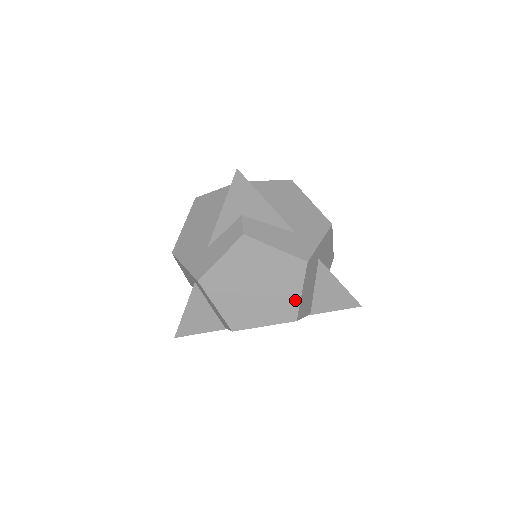
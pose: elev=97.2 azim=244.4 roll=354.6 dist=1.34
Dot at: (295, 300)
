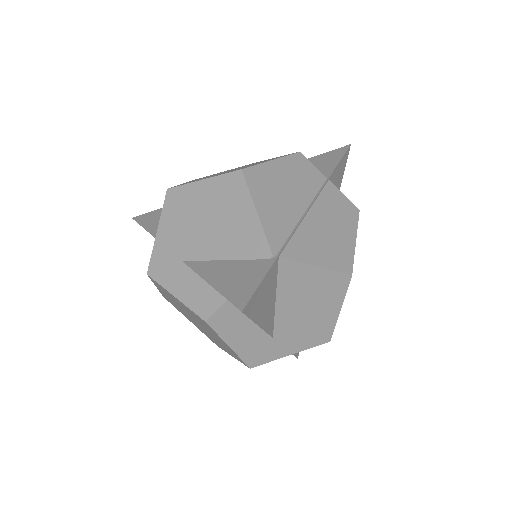
Dot at: (224, 350)
